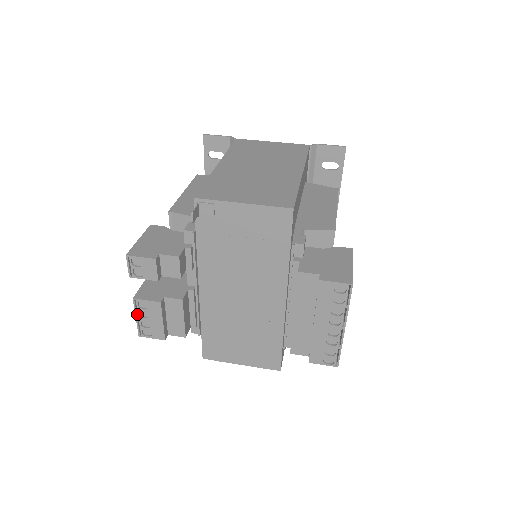
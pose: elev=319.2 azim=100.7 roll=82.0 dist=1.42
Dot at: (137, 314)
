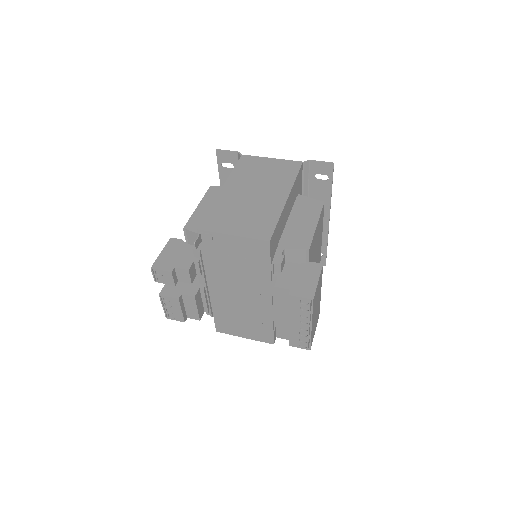
Dot at: (163, 304)
